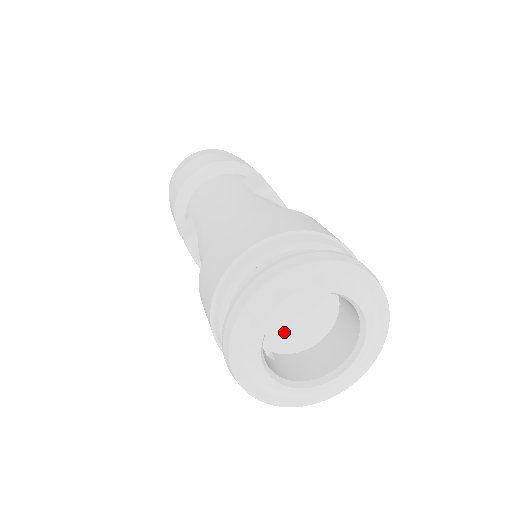
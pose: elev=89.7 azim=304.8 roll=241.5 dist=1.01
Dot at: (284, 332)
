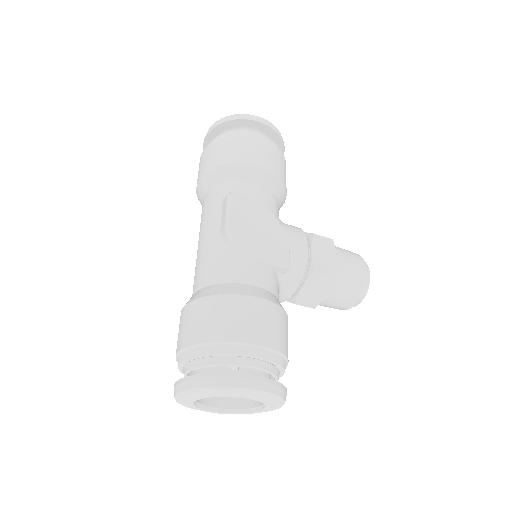
Dot at: occluded
